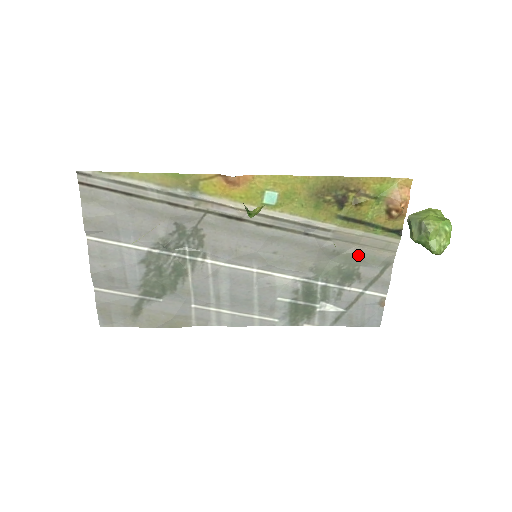
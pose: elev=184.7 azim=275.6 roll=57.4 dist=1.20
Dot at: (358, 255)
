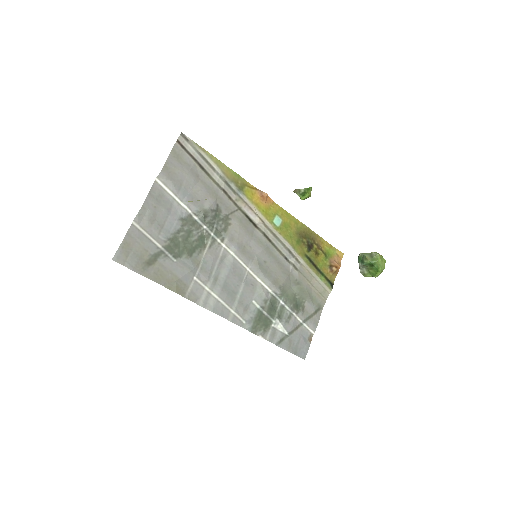
Dot at: (307, 291)
